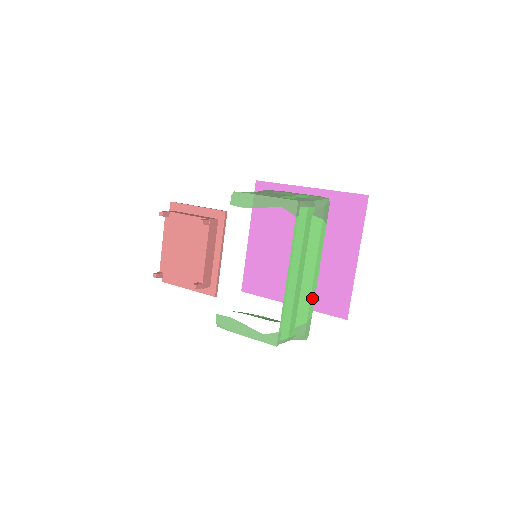
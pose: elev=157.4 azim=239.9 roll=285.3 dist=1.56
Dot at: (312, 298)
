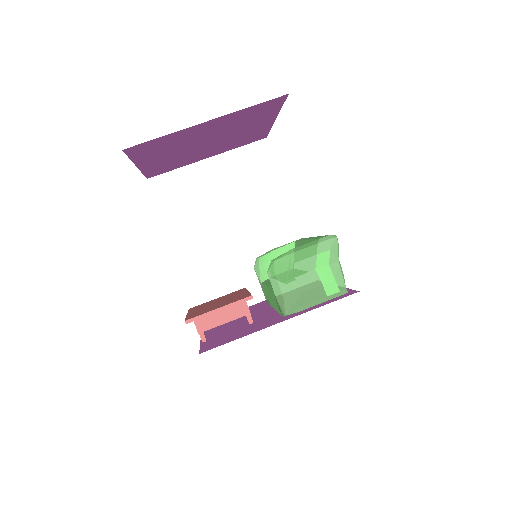
Dot at: occluded
